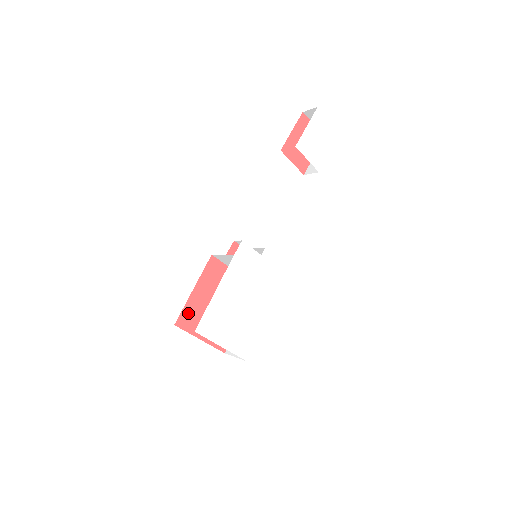
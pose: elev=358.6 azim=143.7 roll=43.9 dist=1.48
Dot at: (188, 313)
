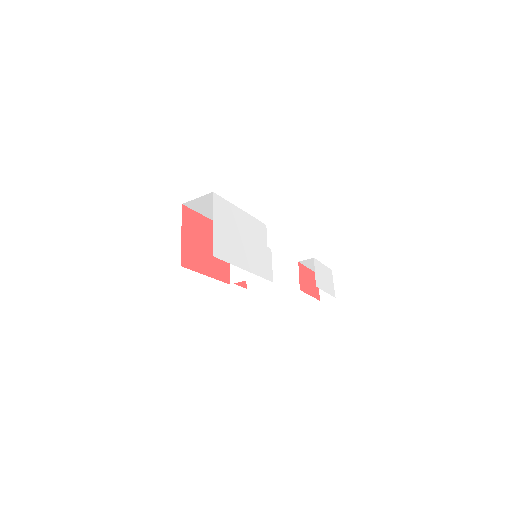
Dot at: (193, 216)
